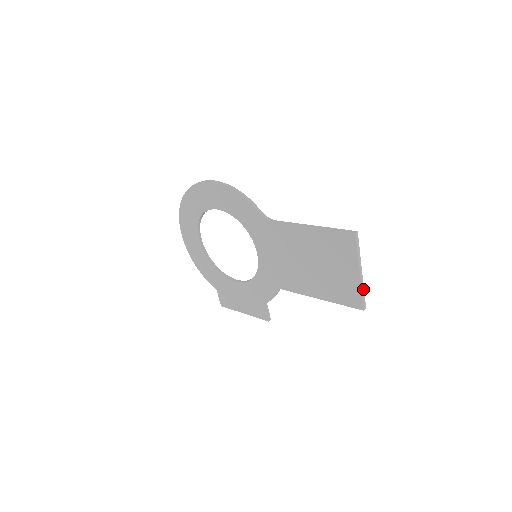
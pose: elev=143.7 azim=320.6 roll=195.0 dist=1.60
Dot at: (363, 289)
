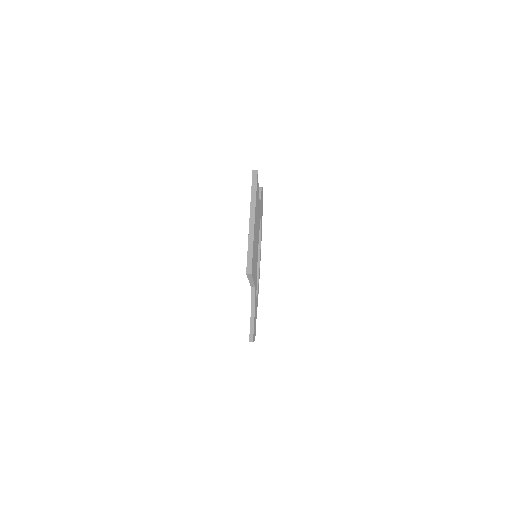
Dot at: (252, 245)
